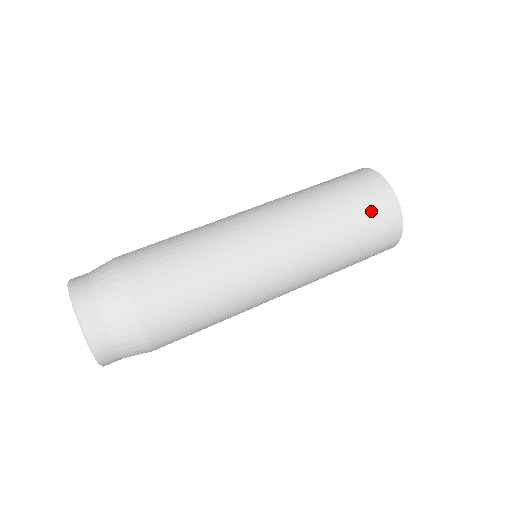
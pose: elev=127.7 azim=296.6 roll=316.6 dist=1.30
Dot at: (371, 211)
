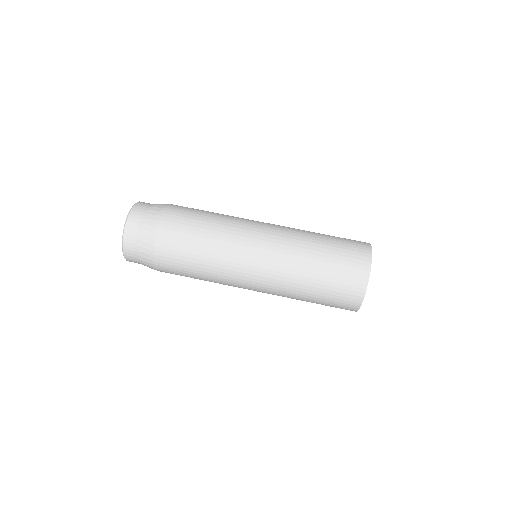
Dot at: (345, 258)
